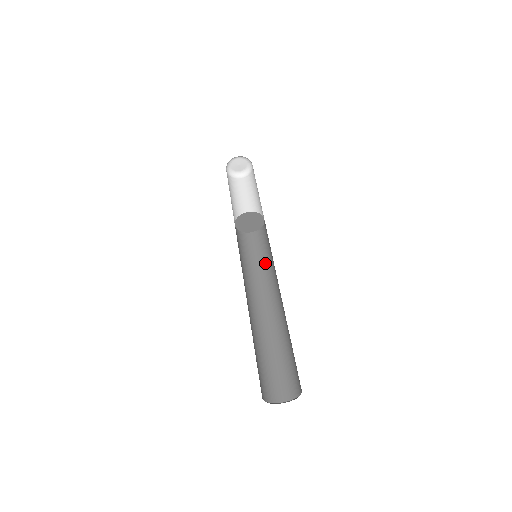
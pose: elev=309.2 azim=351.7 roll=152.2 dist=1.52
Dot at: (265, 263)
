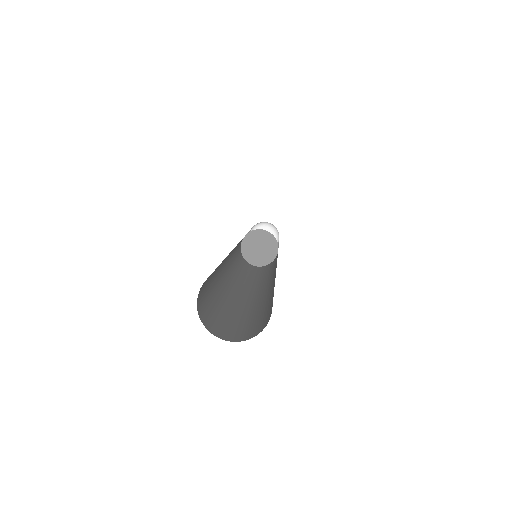
Dot at: (263, 276)
